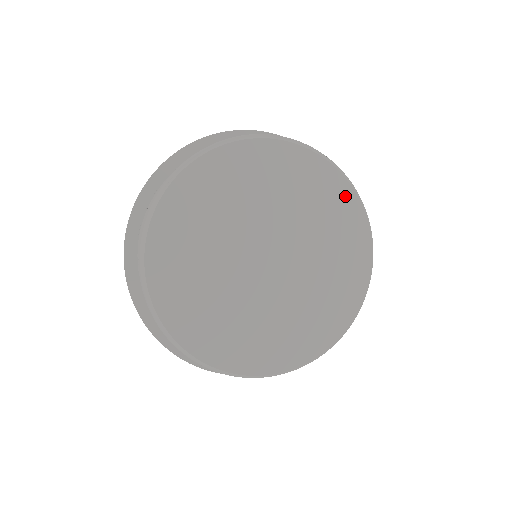
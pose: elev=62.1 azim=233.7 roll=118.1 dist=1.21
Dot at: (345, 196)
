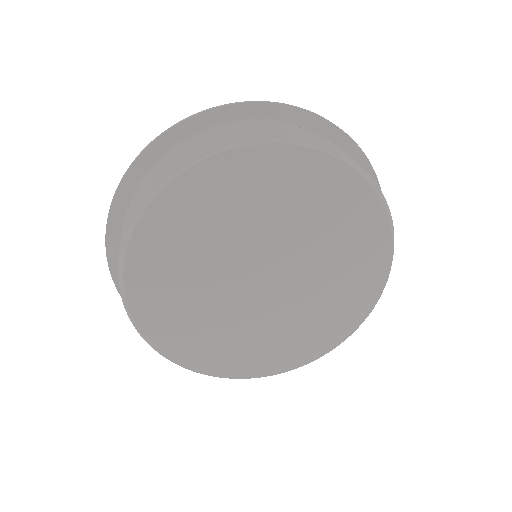
Dot at: (339, 177)
